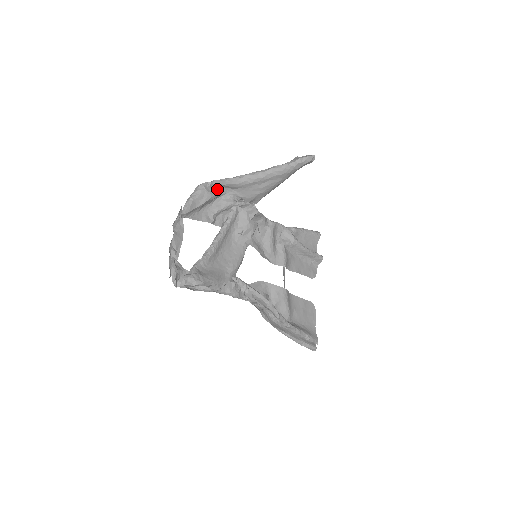
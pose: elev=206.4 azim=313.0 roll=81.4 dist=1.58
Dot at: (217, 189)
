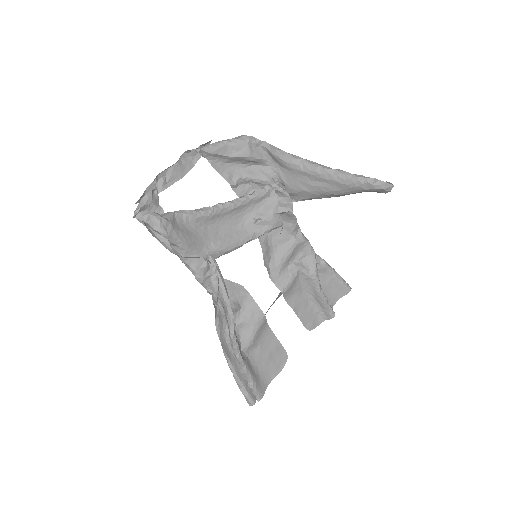
Dot at: (262, 154)
